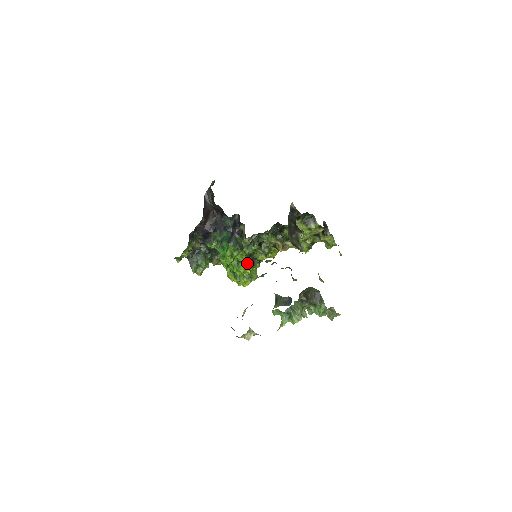
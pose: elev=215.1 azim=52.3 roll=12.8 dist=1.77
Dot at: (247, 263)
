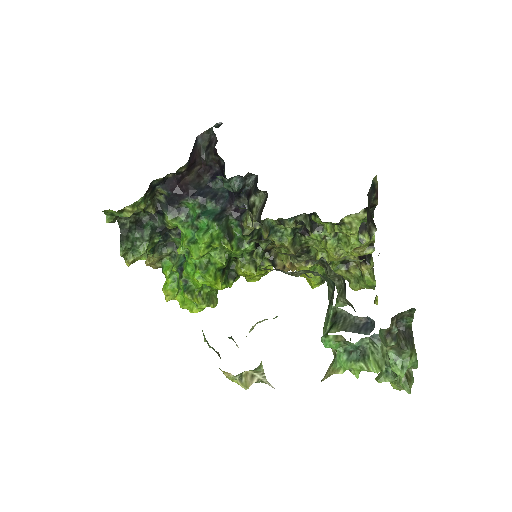
Dot at: (220, 271)
